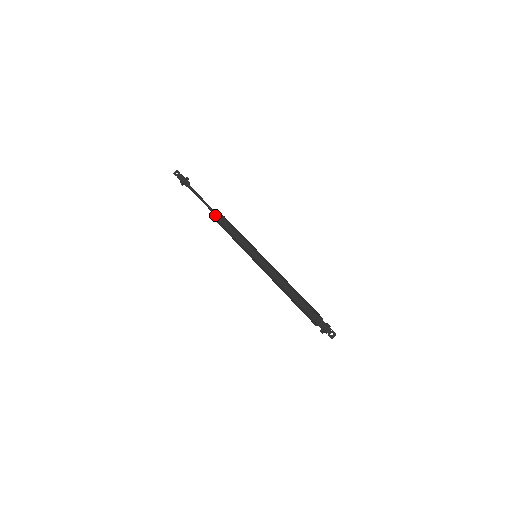
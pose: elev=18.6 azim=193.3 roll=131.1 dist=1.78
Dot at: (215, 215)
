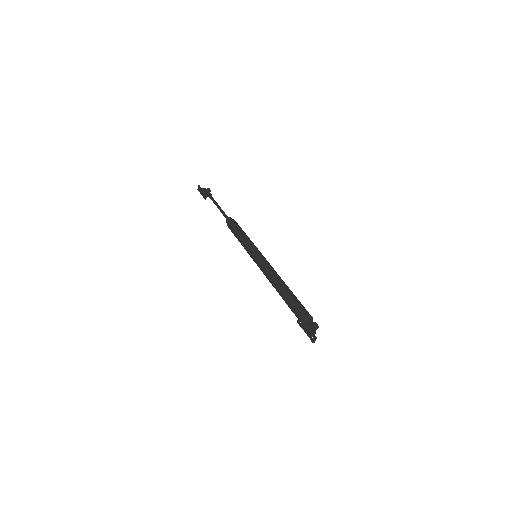
Dot at: occluded
